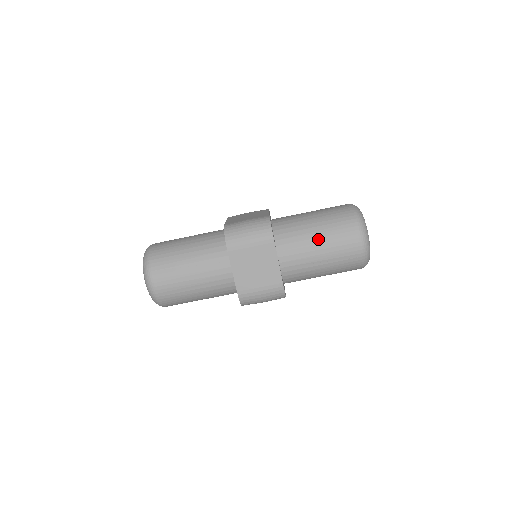
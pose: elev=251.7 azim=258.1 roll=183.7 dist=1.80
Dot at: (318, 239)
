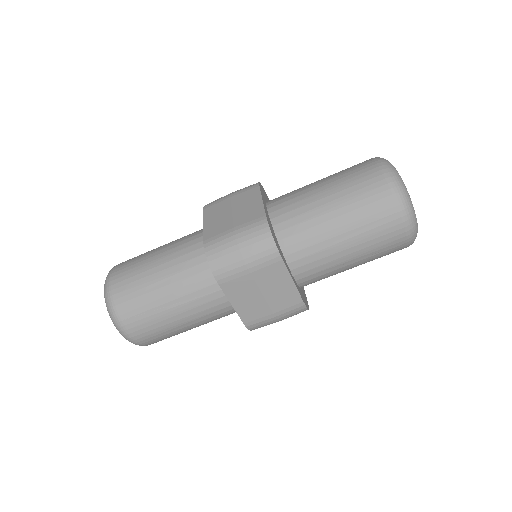
Dot at: (343, 235)
